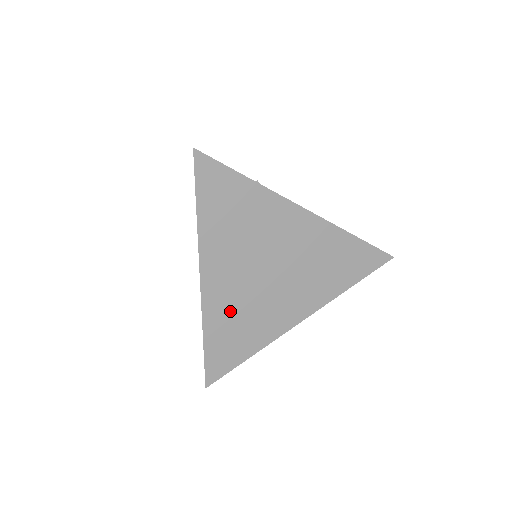
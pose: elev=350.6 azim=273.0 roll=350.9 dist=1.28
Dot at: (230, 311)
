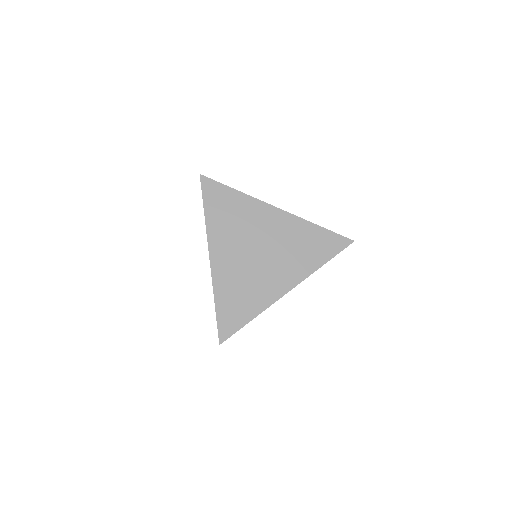
Dot at: (233, 282)
